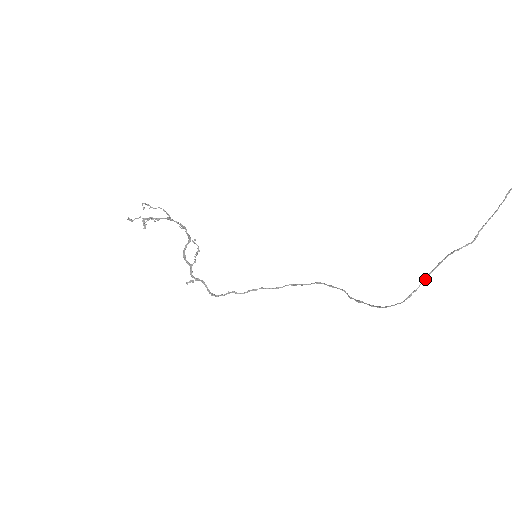
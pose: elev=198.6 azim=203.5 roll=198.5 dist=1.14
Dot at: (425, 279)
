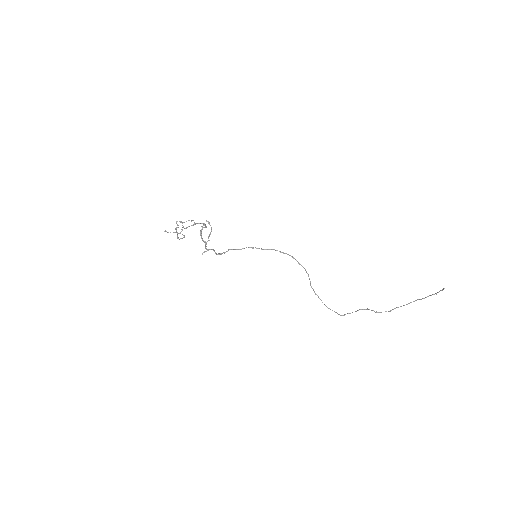
Dot at: (356, 311)
